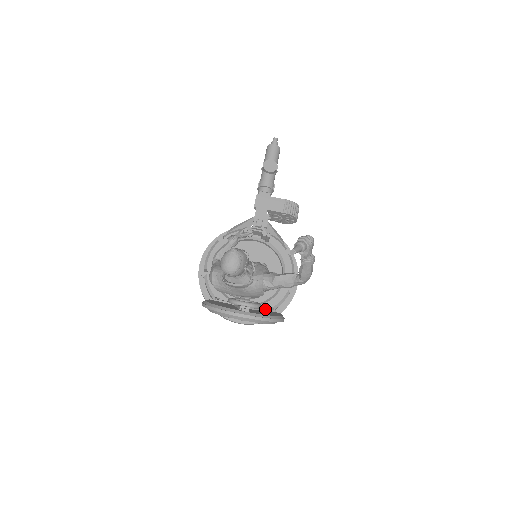
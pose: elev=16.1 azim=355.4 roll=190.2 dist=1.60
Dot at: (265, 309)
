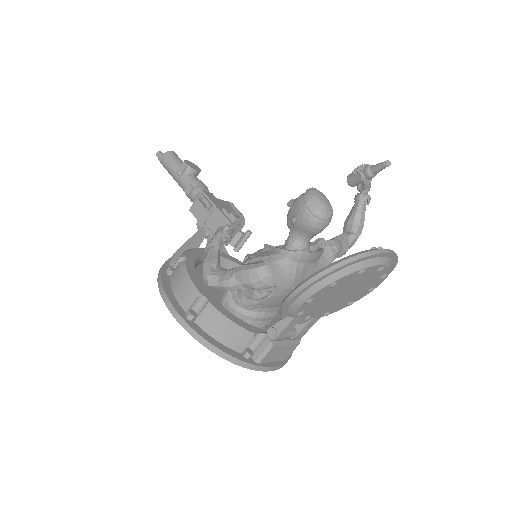
Dot at: occluded
